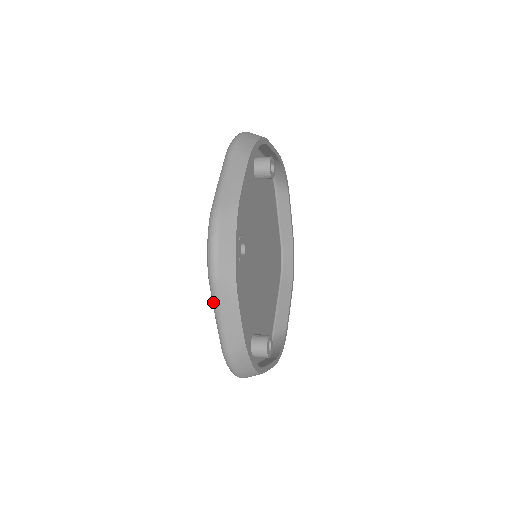
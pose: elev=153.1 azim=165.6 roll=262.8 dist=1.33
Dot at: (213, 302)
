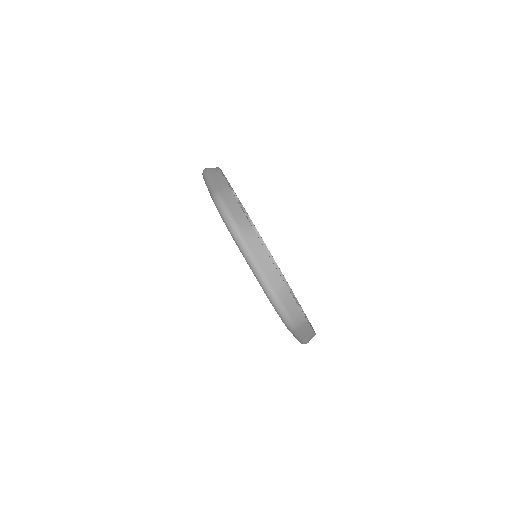
Dot at: (244, 253)
